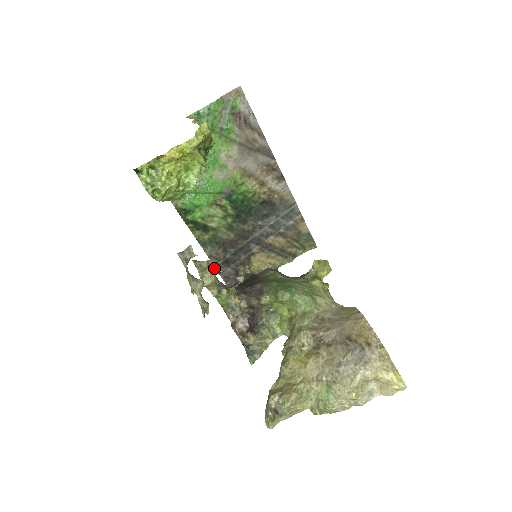
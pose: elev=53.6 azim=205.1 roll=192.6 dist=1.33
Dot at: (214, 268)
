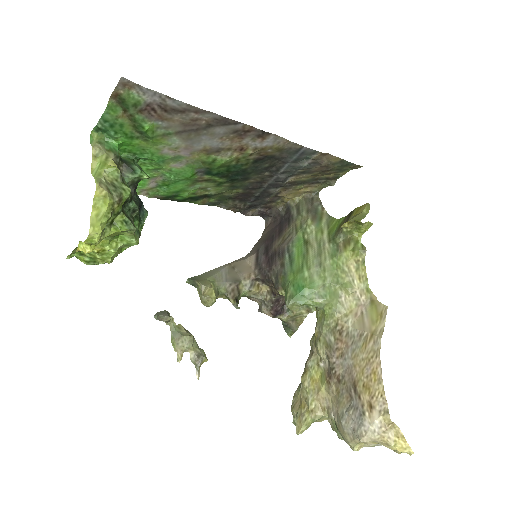
Dot at: (209, 289)
